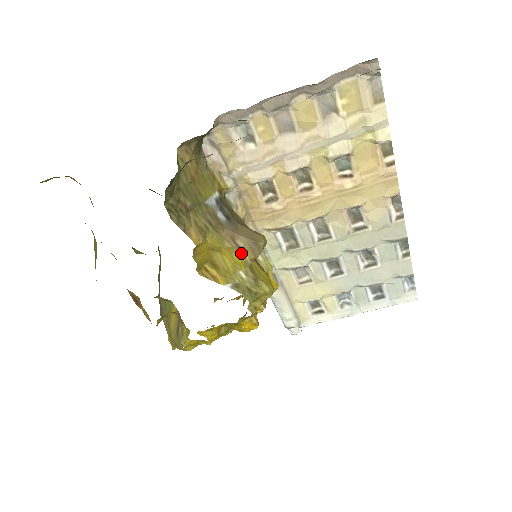
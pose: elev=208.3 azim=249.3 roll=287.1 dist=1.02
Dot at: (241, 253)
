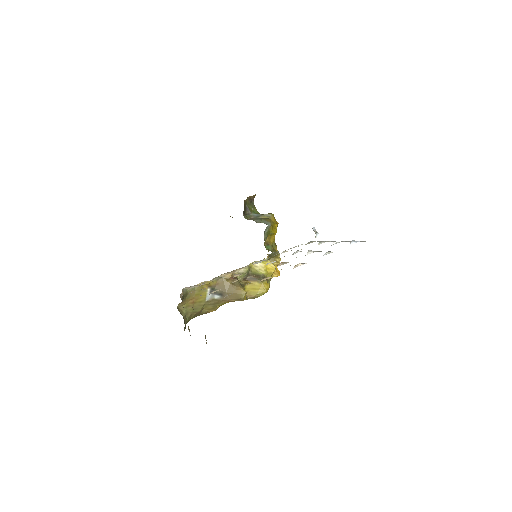
Dot at: occluded
